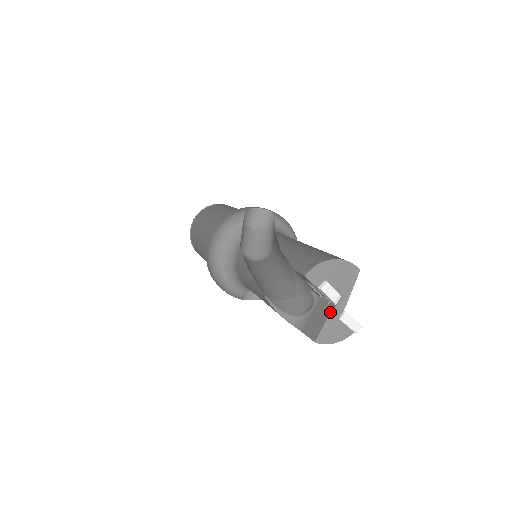
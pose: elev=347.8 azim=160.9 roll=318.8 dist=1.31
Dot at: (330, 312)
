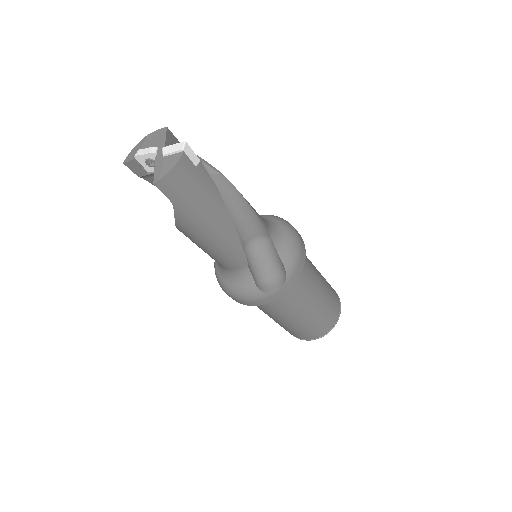
Dot at: (155, 161)
